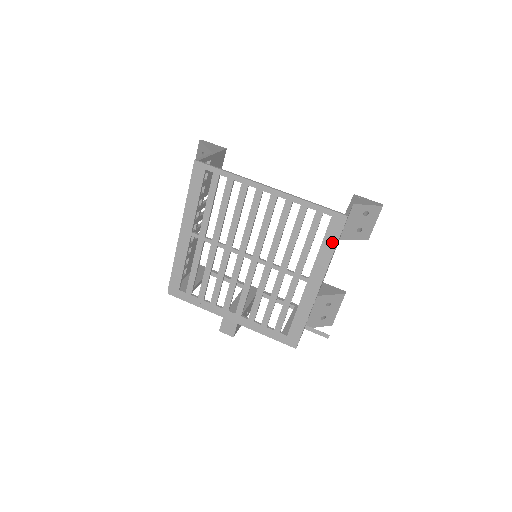
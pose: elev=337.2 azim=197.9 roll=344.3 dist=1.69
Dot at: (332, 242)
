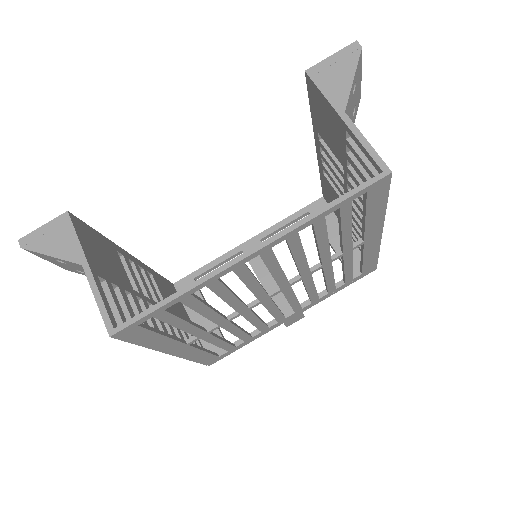
Dot at: (380, 204)
